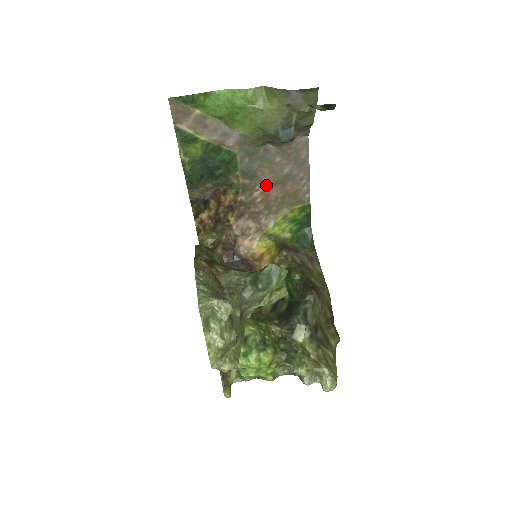
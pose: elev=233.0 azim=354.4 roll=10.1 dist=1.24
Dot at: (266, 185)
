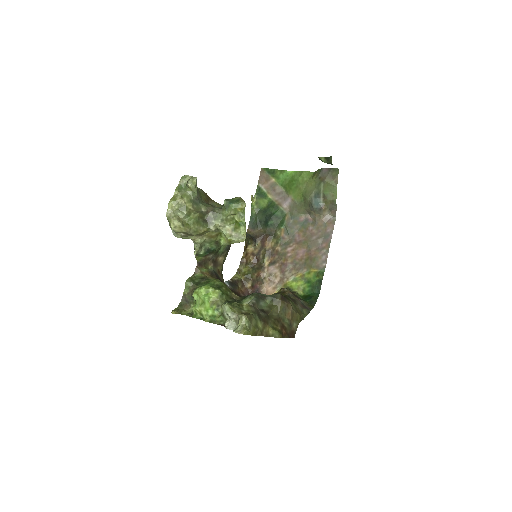
Dot at: (298, 245)
